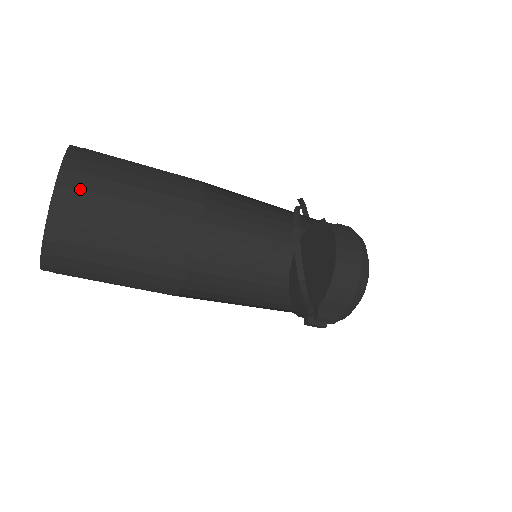
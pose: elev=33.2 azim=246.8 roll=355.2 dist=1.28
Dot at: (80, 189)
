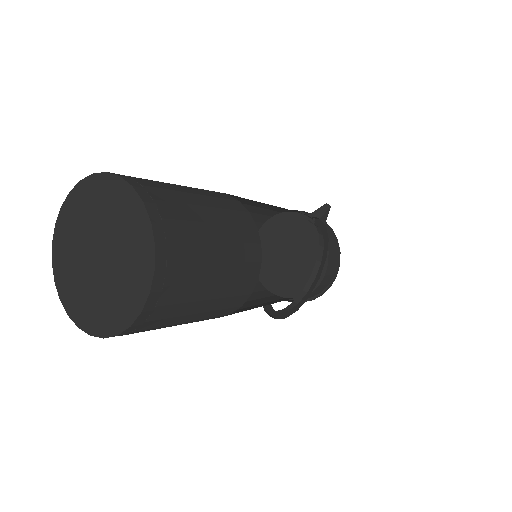
Dot at: (154, 321)
